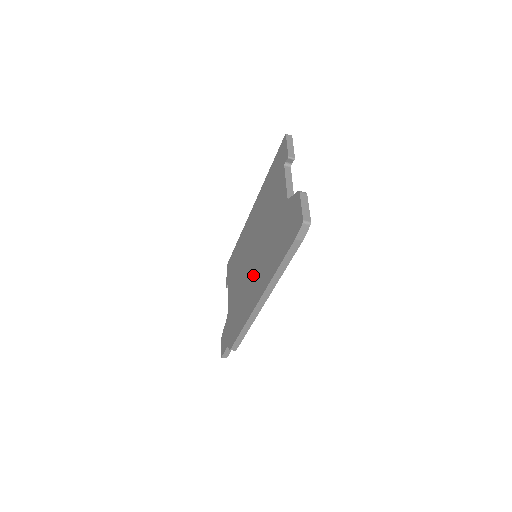
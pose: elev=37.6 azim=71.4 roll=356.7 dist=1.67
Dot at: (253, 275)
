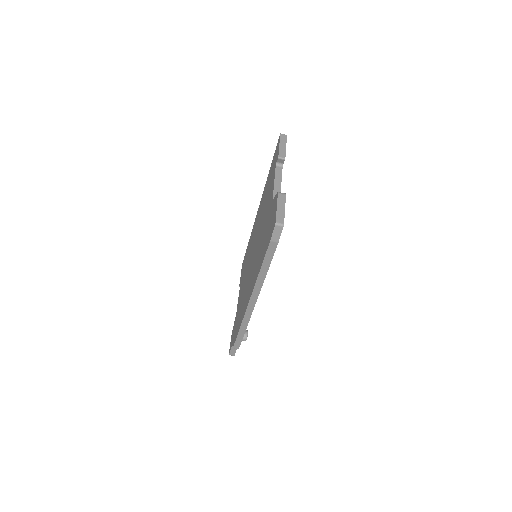
Dot at: (250, 275)
